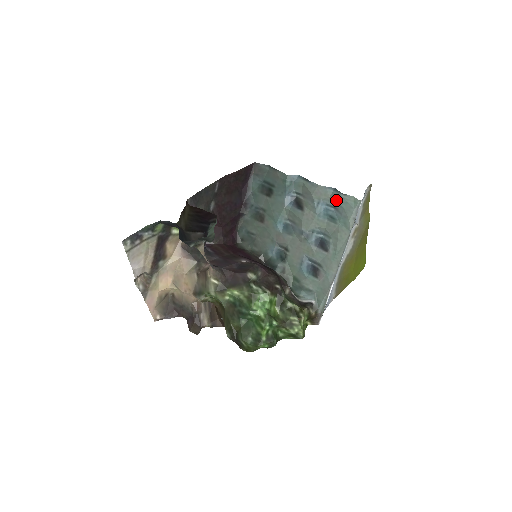
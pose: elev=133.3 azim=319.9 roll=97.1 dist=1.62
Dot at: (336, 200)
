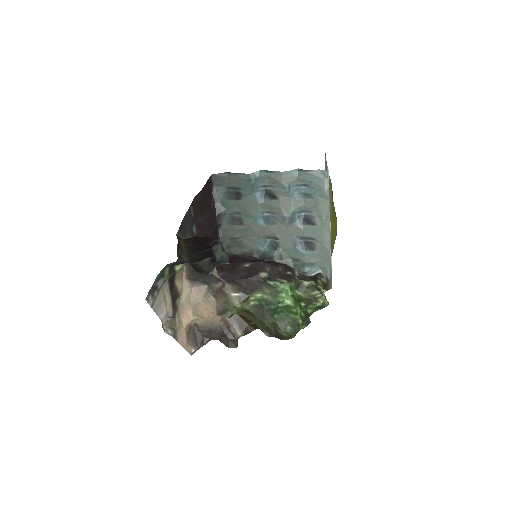
Dot at: (305, 178)
